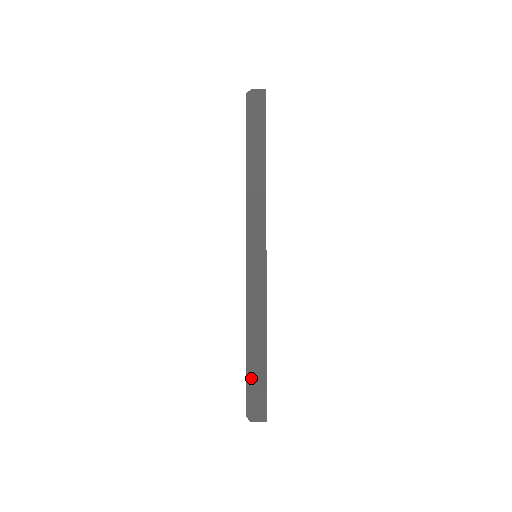
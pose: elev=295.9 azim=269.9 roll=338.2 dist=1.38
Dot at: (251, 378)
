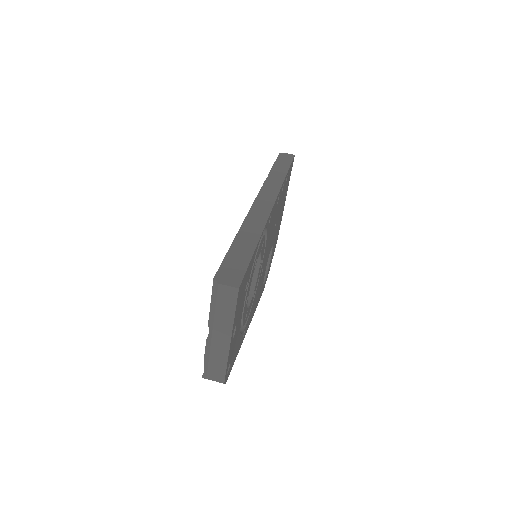
Dot at: (232, 255)
